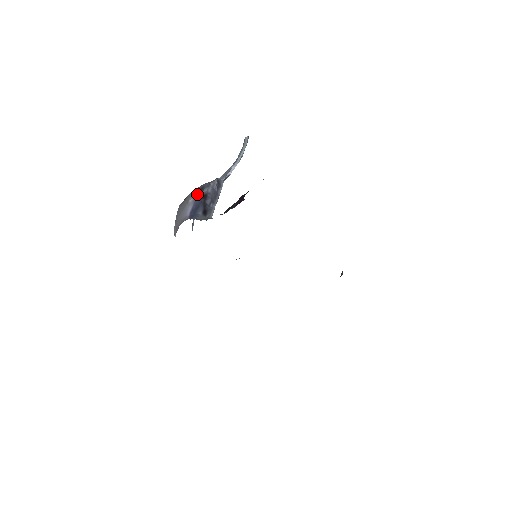
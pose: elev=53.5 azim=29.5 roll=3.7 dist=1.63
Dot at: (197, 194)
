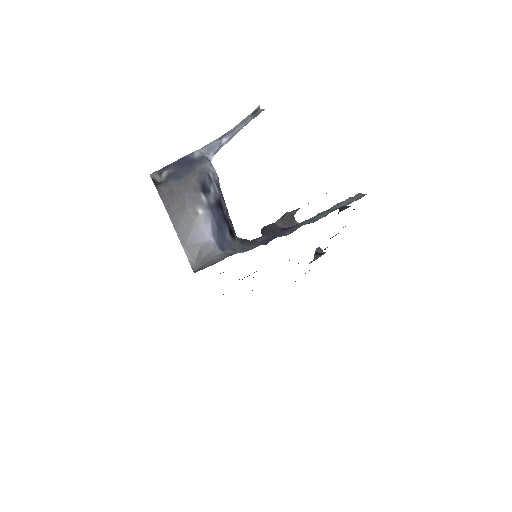
Dot at: (207, 200)
